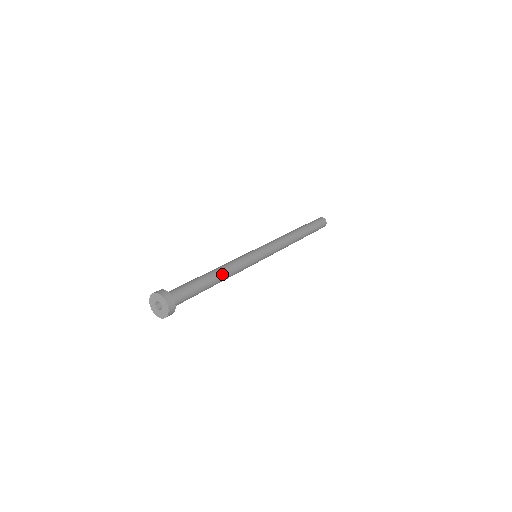
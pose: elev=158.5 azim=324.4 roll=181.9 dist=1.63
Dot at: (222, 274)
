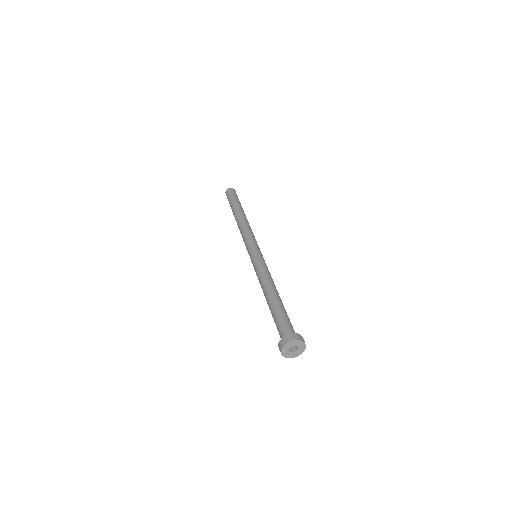
Dot at: (277, 291)
